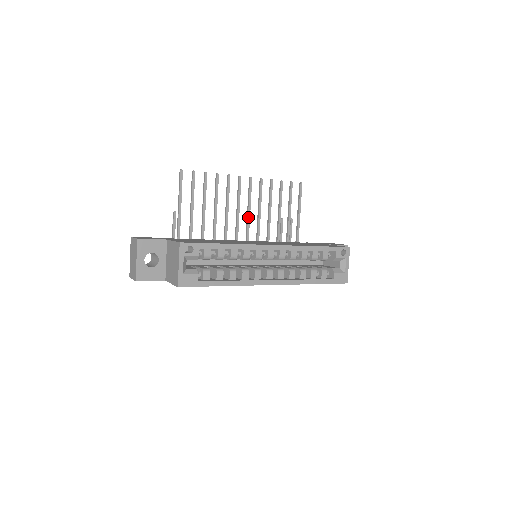
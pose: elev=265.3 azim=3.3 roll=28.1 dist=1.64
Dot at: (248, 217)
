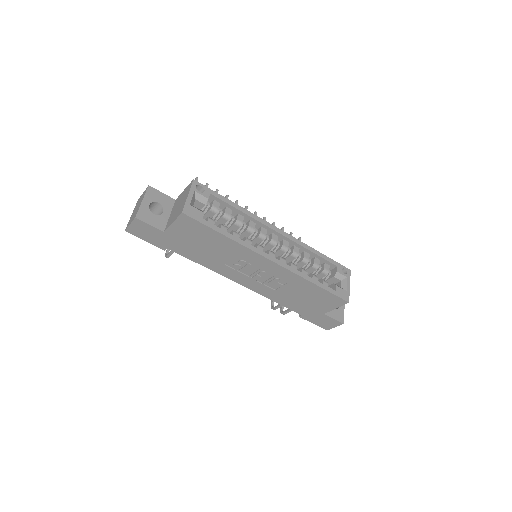
Dot at: occluded
